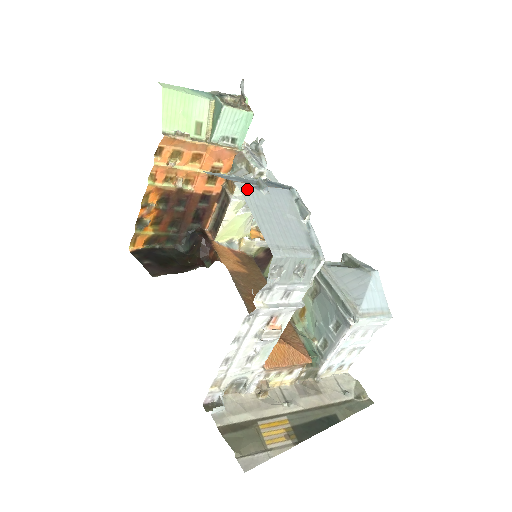
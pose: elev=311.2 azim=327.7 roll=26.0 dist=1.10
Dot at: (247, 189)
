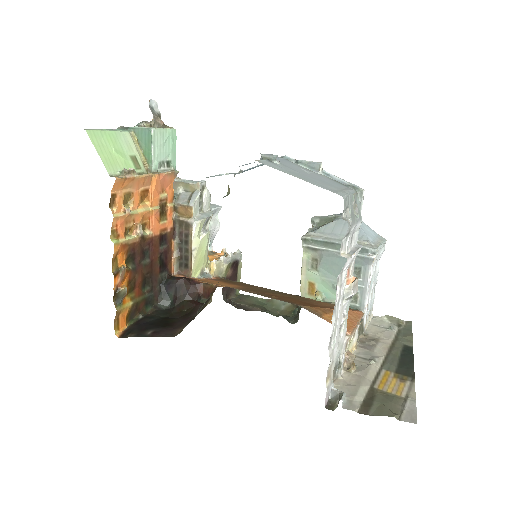
Dot at: (267, 163)
